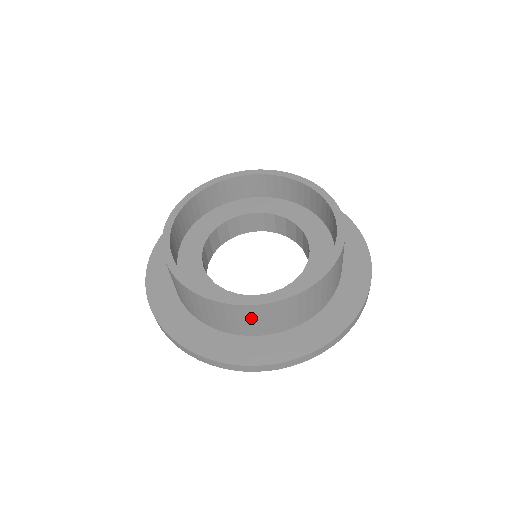
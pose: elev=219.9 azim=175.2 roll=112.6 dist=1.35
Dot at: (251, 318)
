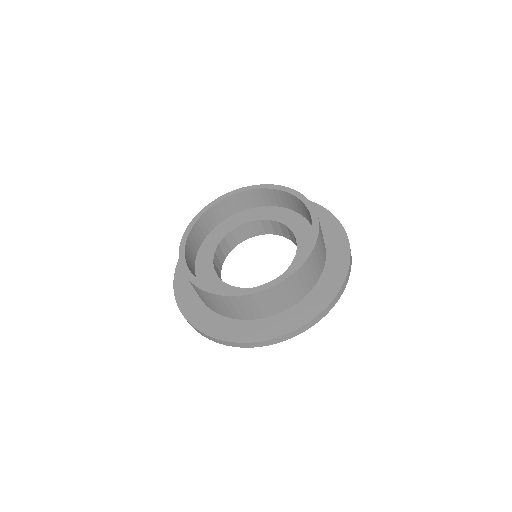
Dot at: (230, 306)
